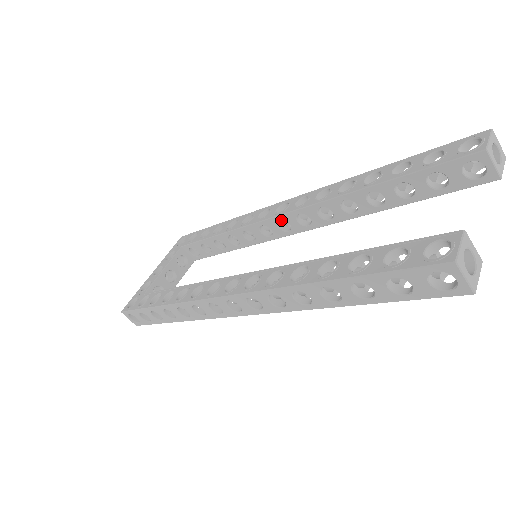
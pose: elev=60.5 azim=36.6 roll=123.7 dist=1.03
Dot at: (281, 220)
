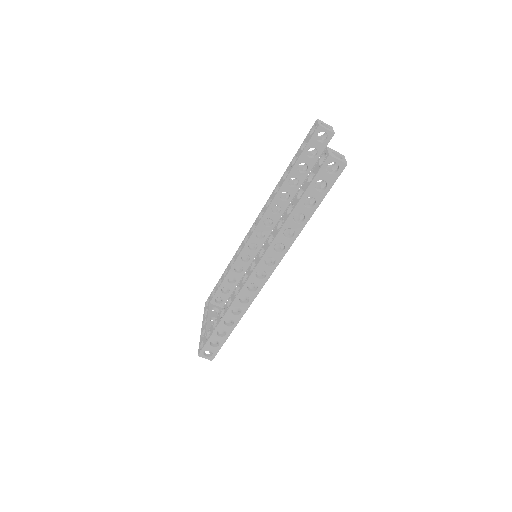
Dot at: occluded
